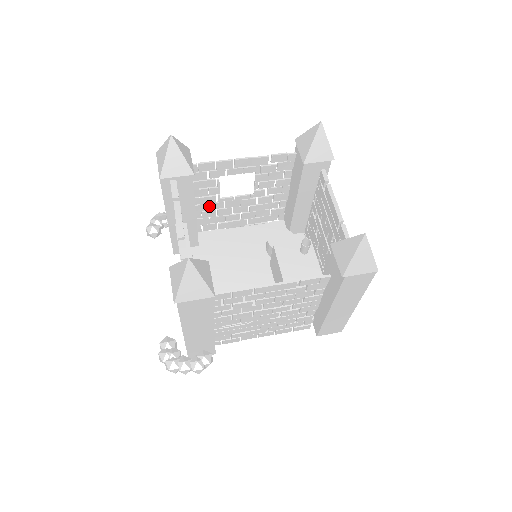
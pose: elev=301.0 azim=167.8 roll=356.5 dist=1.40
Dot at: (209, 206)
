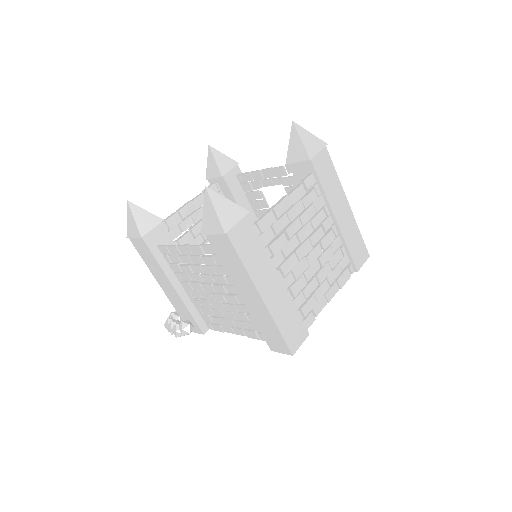
Dot at: occluded
